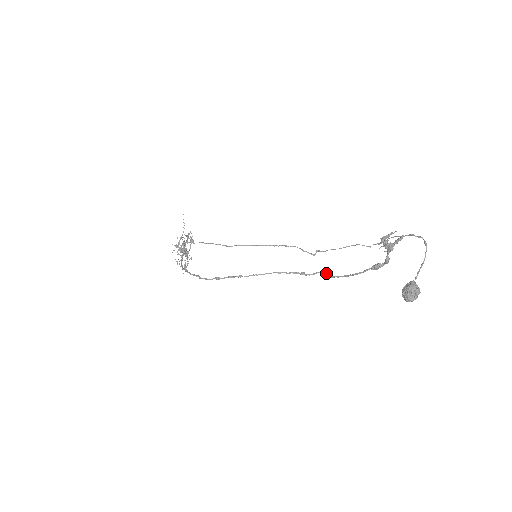
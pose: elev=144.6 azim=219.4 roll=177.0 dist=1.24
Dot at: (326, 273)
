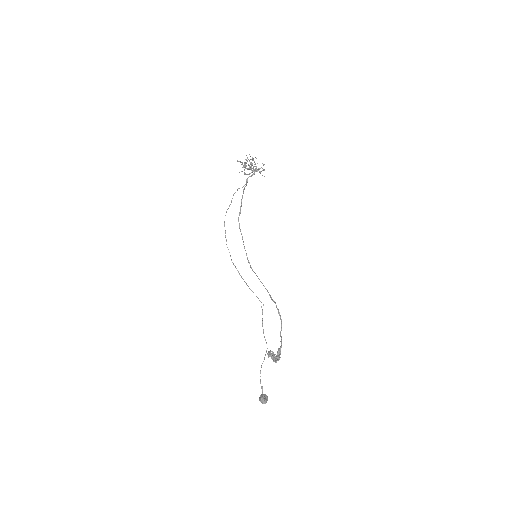
Dot at: (278, 311)
